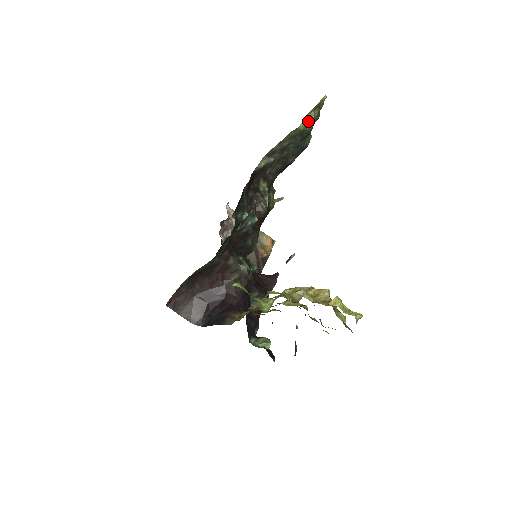
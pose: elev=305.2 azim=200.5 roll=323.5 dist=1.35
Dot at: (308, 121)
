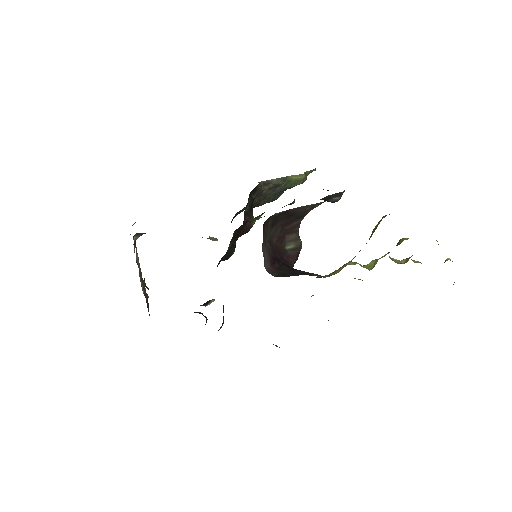
Dot at: (305, 176)
